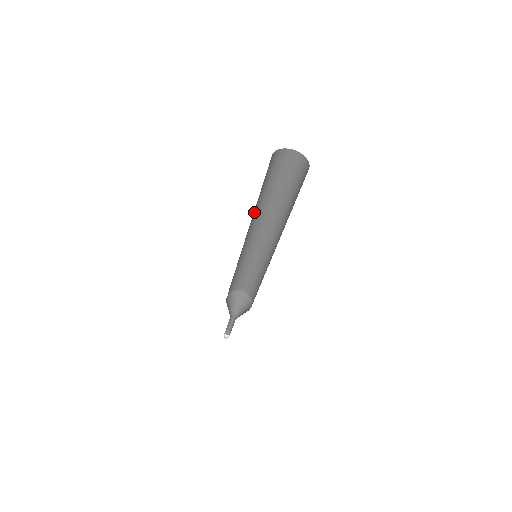
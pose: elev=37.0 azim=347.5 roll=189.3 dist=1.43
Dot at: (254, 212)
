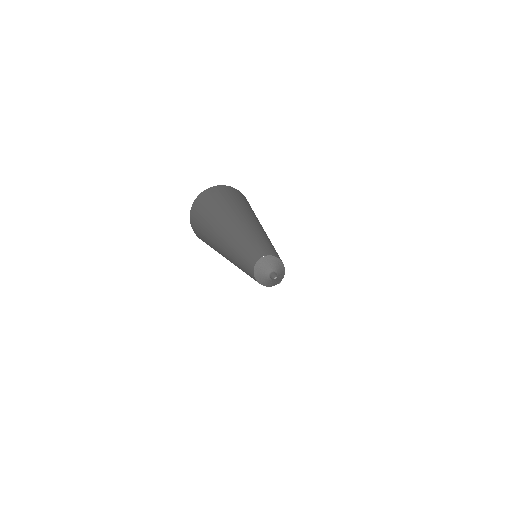
Dot at: (220, 243)
